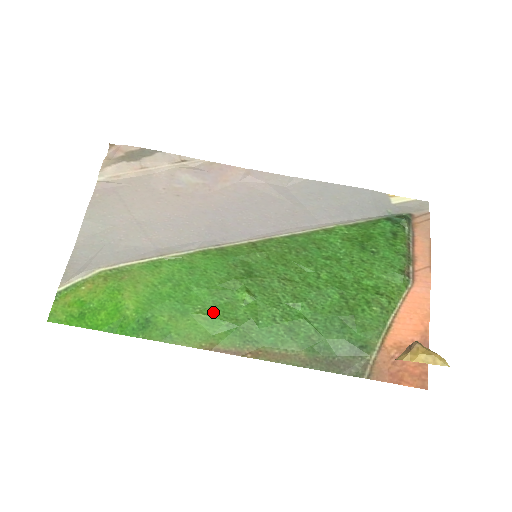
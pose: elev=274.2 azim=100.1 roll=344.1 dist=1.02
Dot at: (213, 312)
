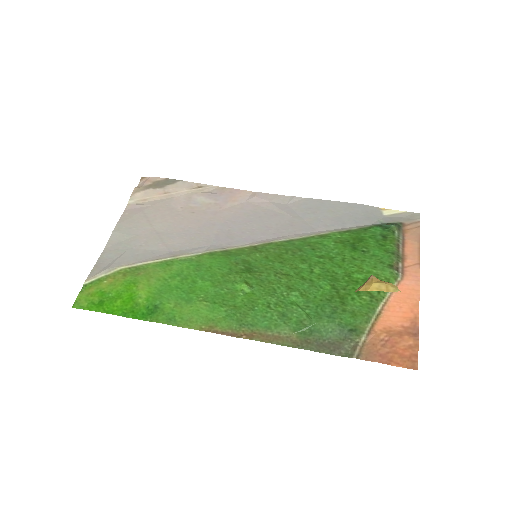
Dot at: (214, 300)
